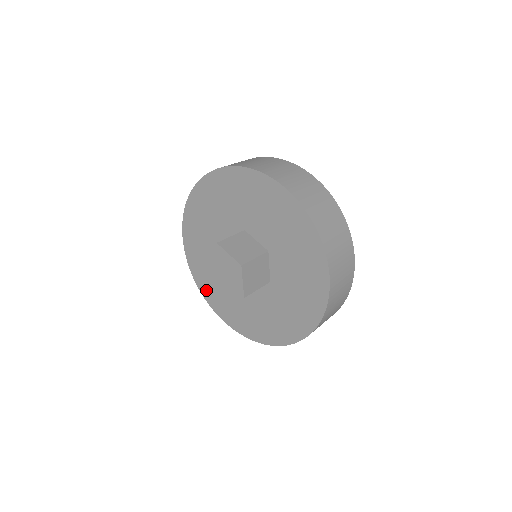
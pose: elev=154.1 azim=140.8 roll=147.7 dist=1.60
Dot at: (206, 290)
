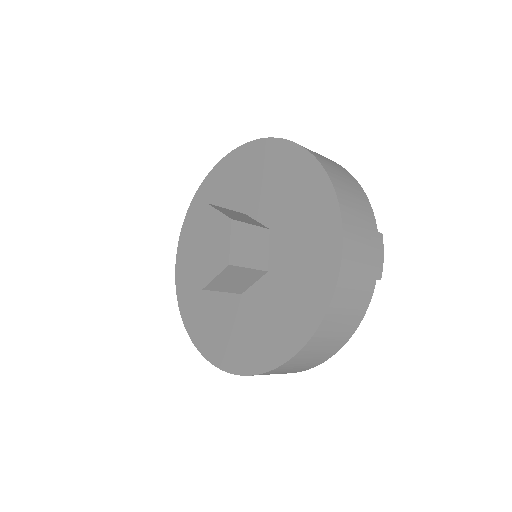
Dot at: (248, 360)
